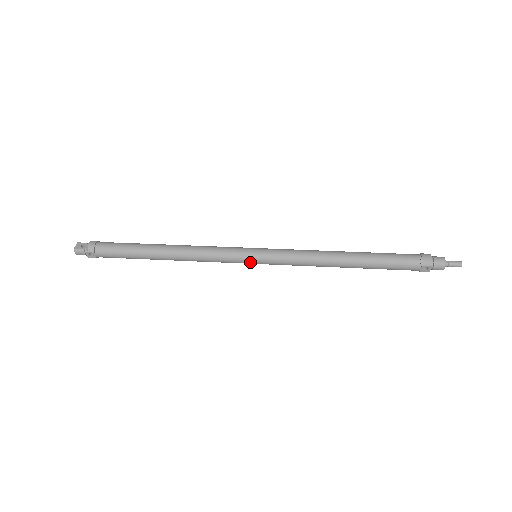
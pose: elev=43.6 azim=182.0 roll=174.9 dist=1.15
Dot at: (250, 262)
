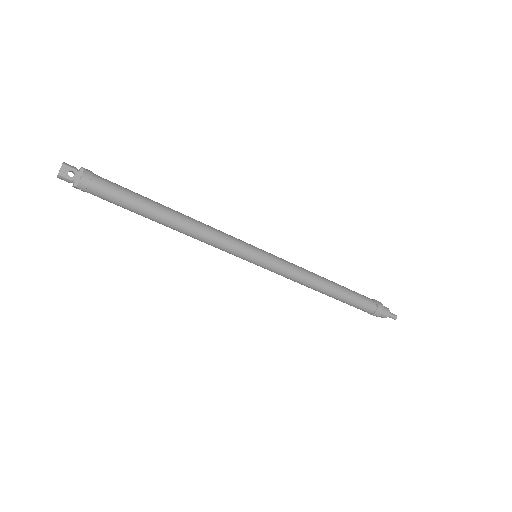
Dot at: (248, 261)
